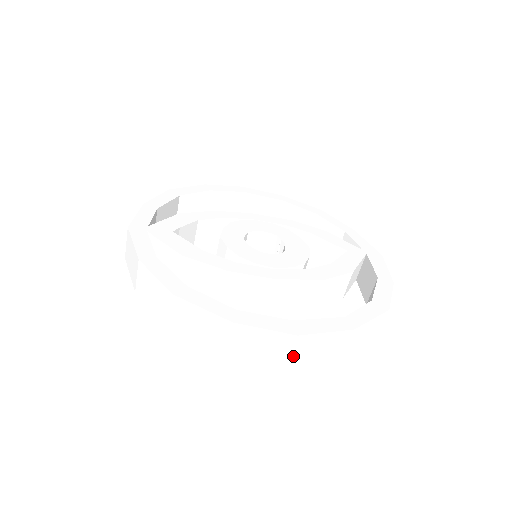
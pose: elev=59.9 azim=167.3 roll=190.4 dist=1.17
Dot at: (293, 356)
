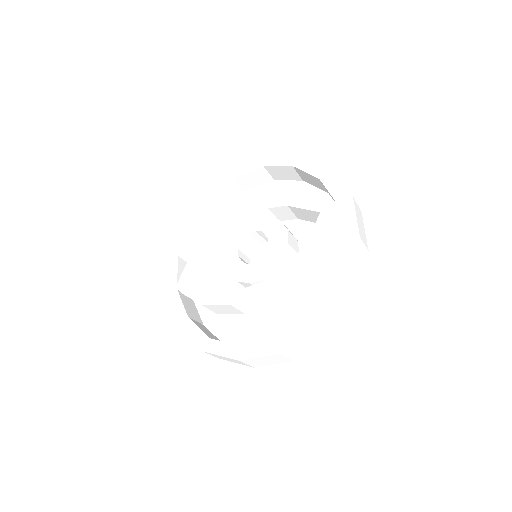
Dot at: (291, 357)
